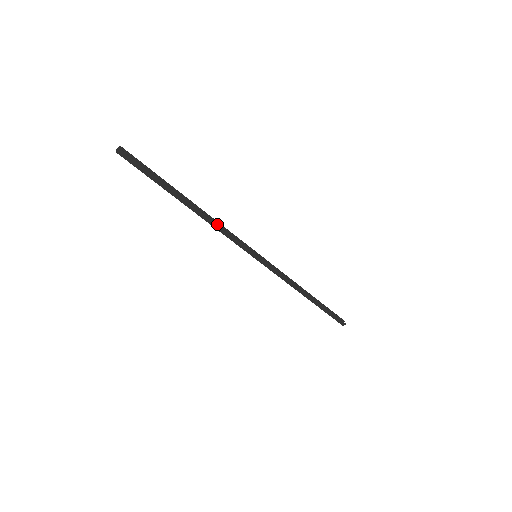
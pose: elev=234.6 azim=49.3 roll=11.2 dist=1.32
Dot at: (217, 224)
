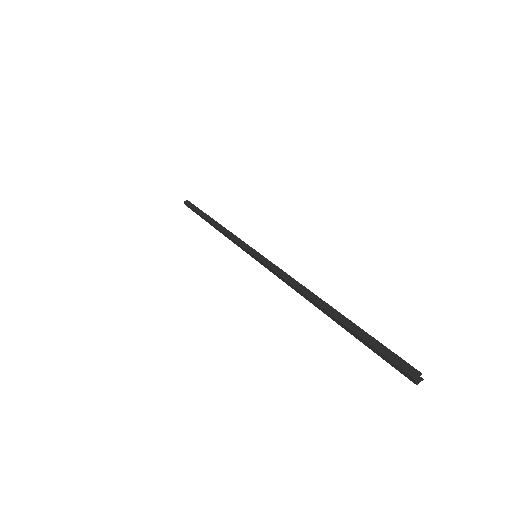
Dot at: (227, 230)
